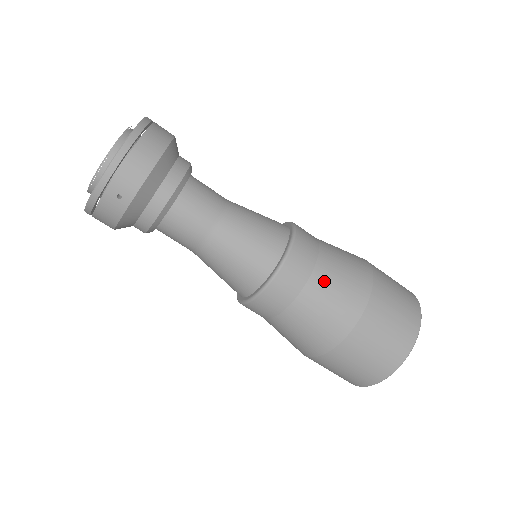
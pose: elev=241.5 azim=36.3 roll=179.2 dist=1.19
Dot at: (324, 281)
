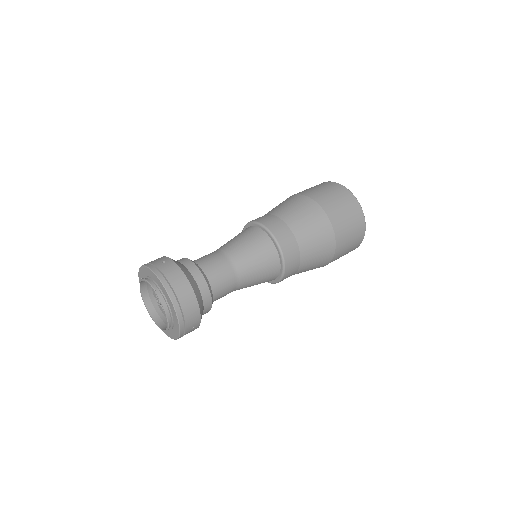
Dot at: (308, 247)
